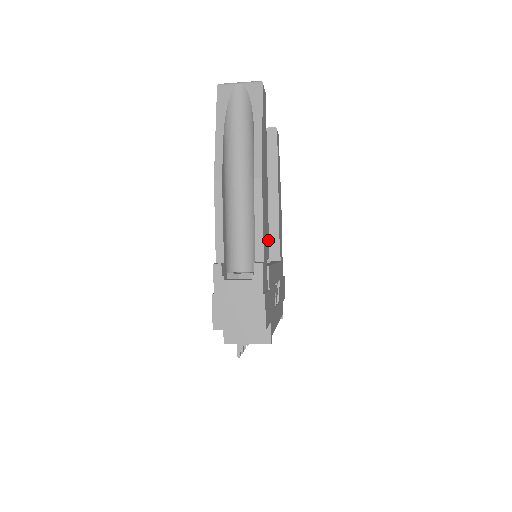
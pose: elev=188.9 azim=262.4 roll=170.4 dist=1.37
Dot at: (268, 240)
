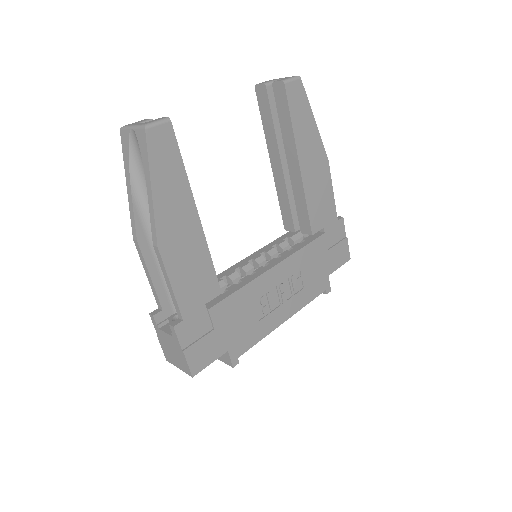
Dot at: (214, 278)
